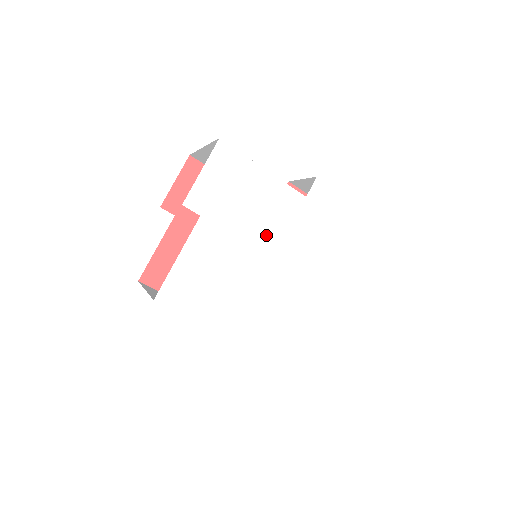
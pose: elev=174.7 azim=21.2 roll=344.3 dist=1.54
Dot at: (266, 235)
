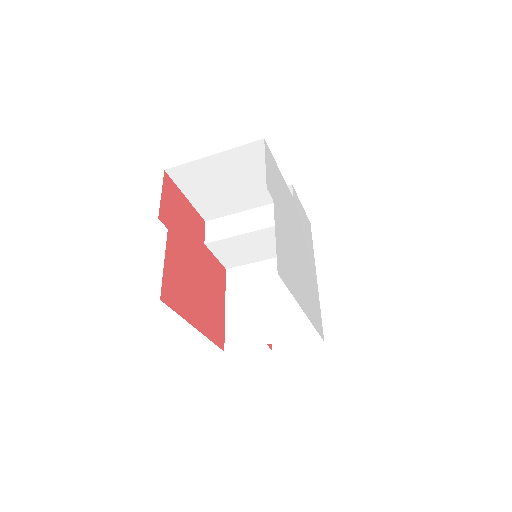
Dot at: (292, 224)
